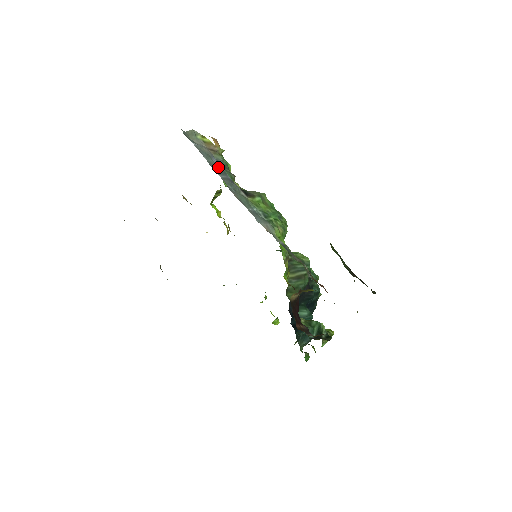
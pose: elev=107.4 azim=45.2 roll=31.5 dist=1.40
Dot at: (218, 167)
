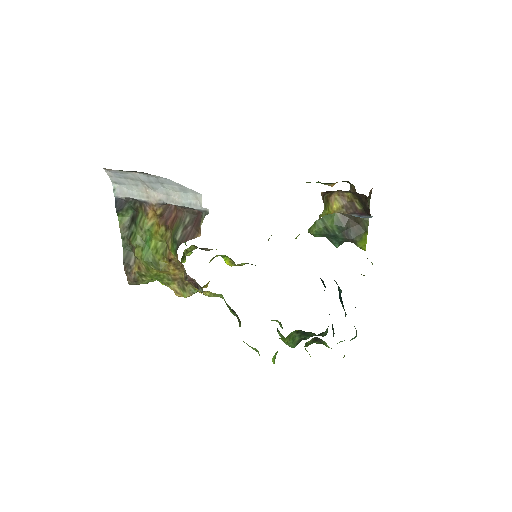
Dot at: occluded
